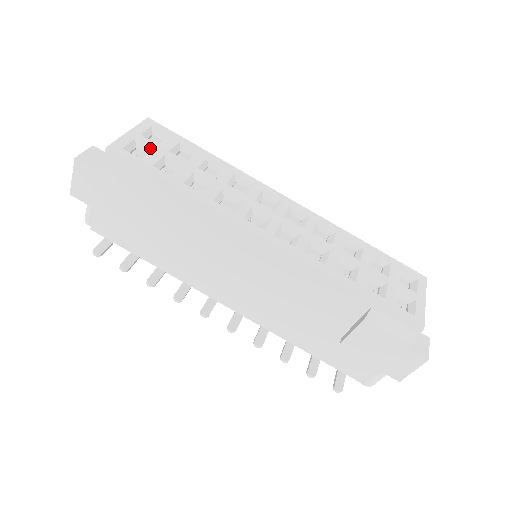
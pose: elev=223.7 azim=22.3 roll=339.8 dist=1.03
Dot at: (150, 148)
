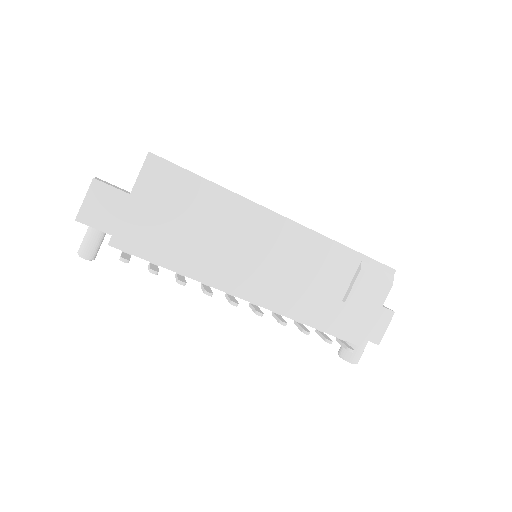
Dot at: occluded
